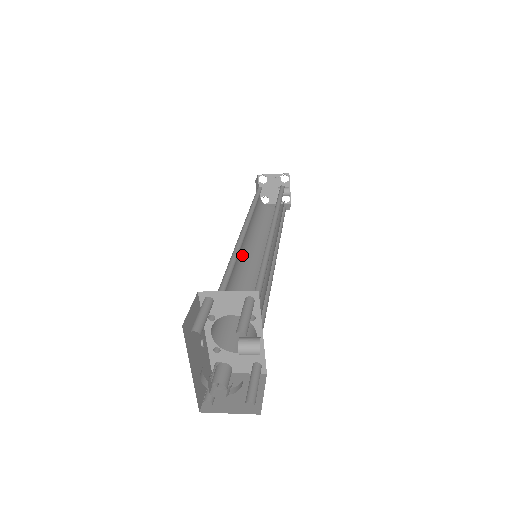
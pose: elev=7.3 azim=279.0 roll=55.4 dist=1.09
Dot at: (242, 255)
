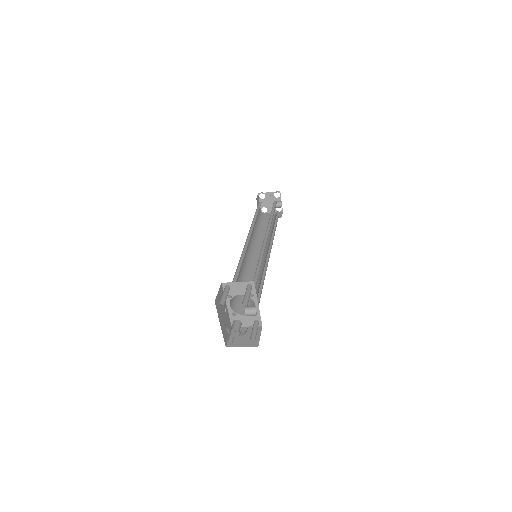
Dot at: (248, 255)
